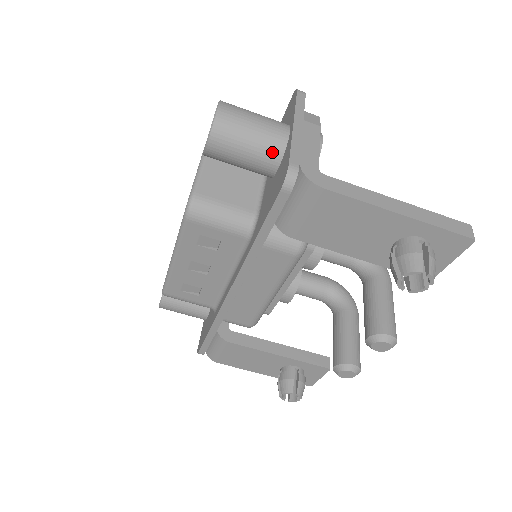
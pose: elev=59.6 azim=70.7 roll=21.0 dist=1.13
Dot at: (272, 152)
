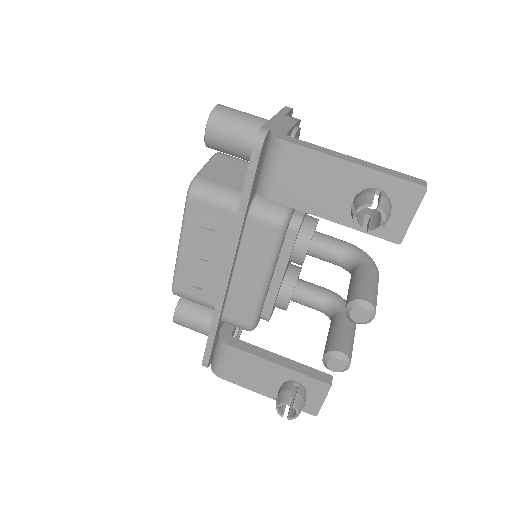
Dot at: (256, 135)
